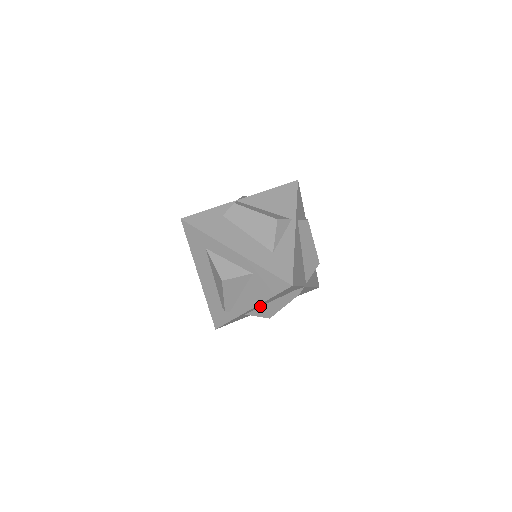
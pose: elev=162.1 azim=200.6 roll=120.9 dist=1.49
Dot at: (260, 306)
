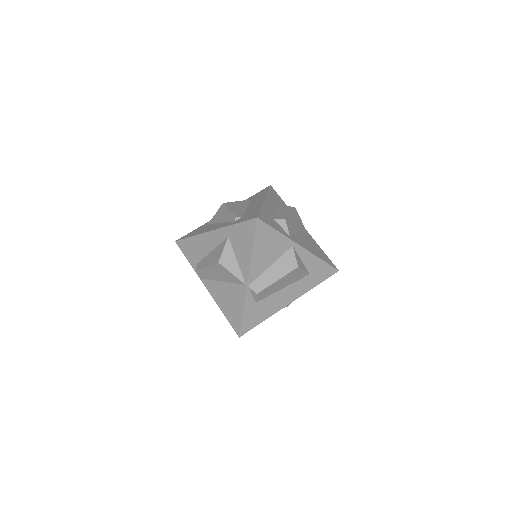
Dot at: occluded
